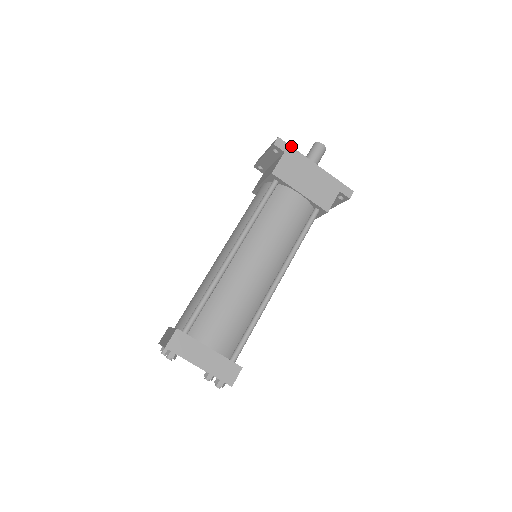
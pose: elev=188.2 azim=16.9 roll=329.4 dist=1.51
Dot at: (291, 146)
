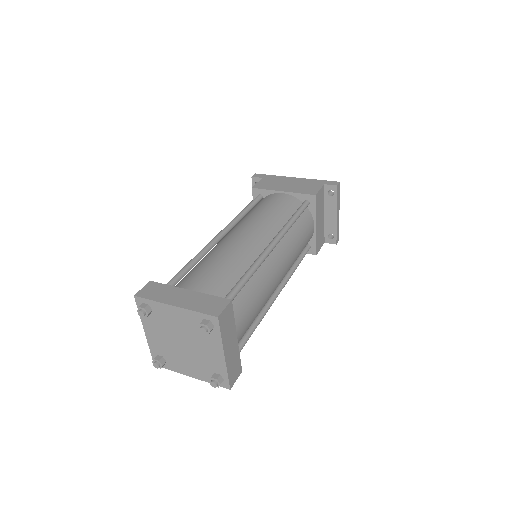
Dot at: (268, 175)
